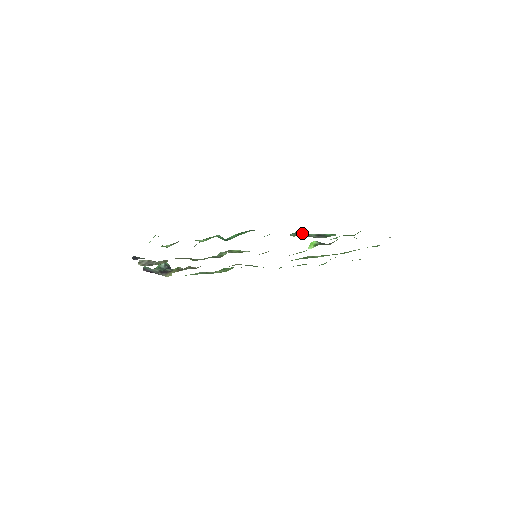
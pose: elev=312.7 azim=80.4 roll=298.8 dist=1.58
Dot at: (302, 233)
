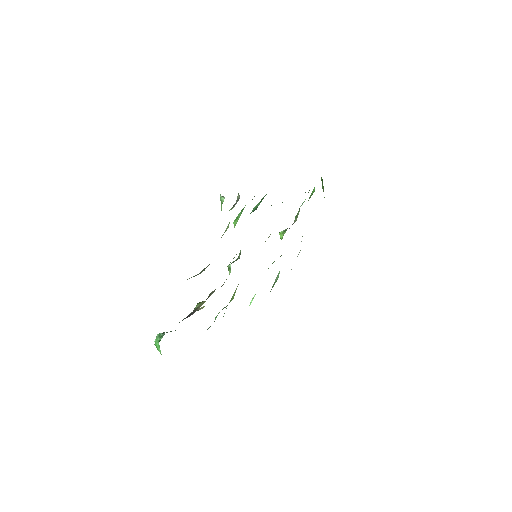
Dot at: occluded
